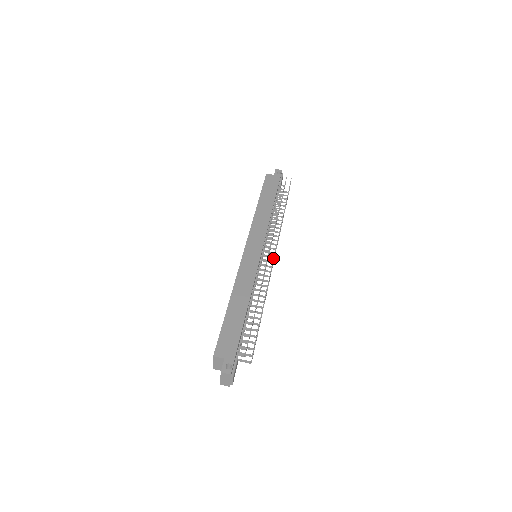
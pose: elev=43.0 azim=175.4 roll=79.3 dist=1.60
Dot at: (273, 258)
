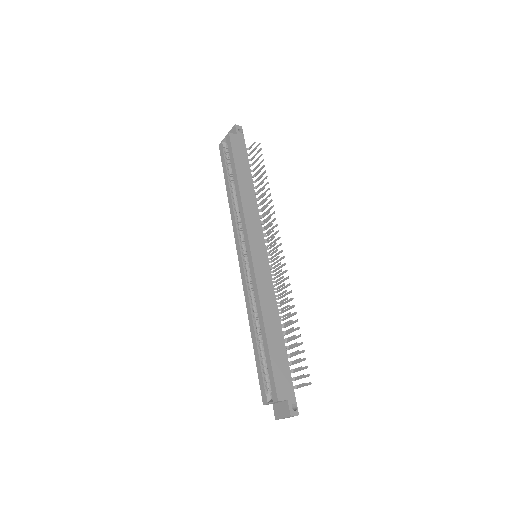
Dot at: (285, 264)
